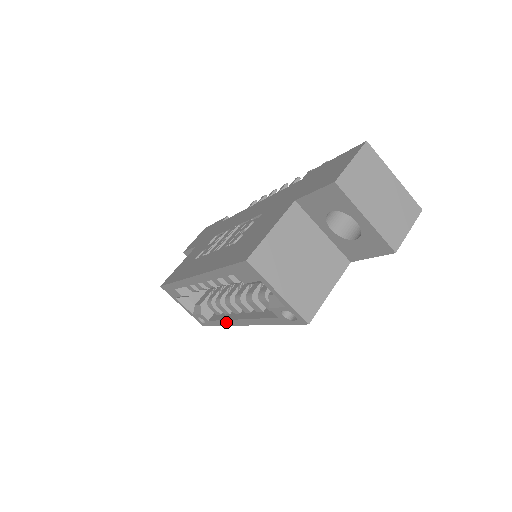
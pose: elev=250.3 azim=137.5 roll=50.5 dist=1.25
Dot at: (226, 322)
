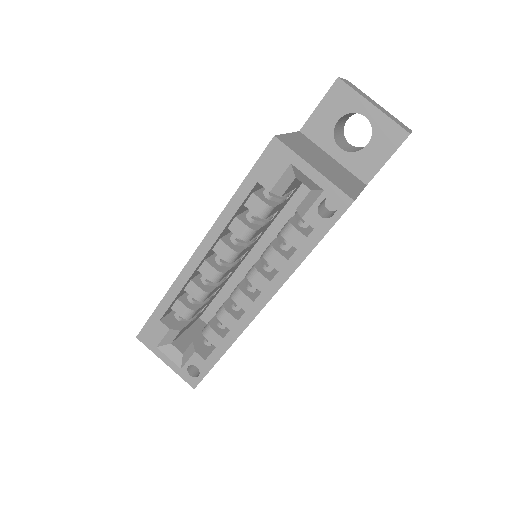
Dot at: (235, 331)
